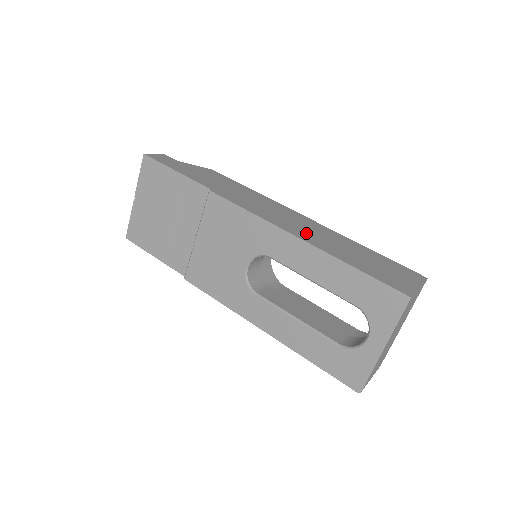
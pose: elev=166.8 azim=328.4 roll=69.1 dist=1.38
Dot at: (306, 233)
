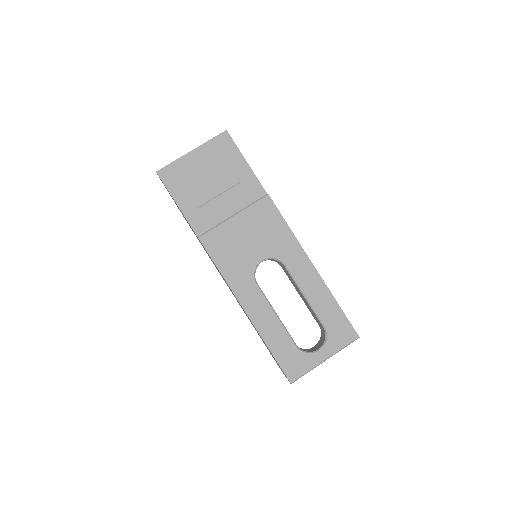
Dot at: occluded
